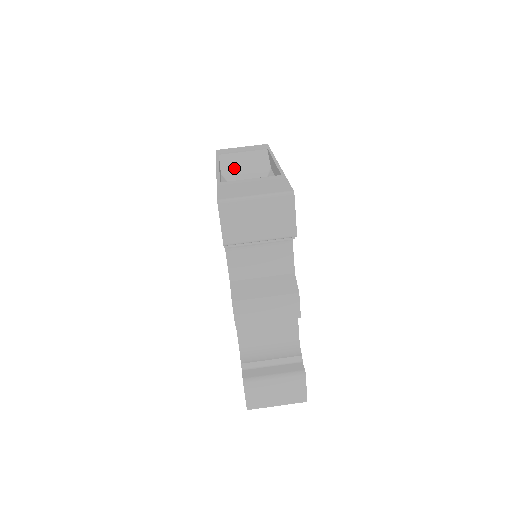
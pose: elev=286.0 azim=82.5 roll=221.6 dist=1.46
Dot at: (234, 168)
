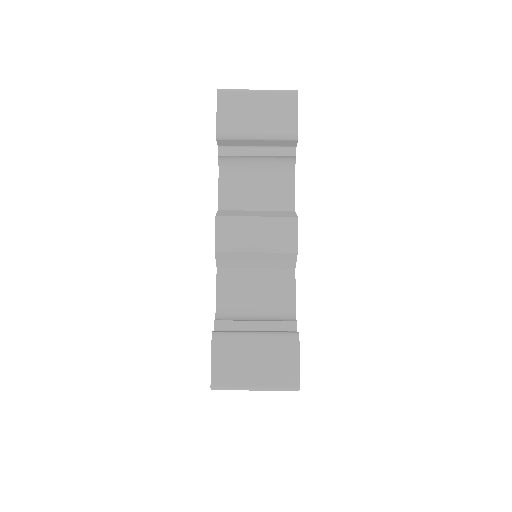
Dot at: occluded
